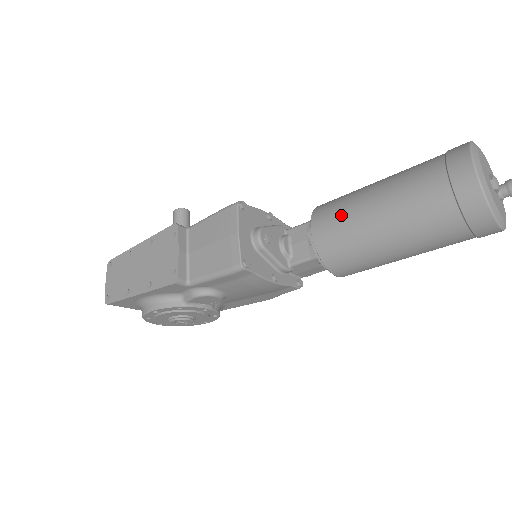
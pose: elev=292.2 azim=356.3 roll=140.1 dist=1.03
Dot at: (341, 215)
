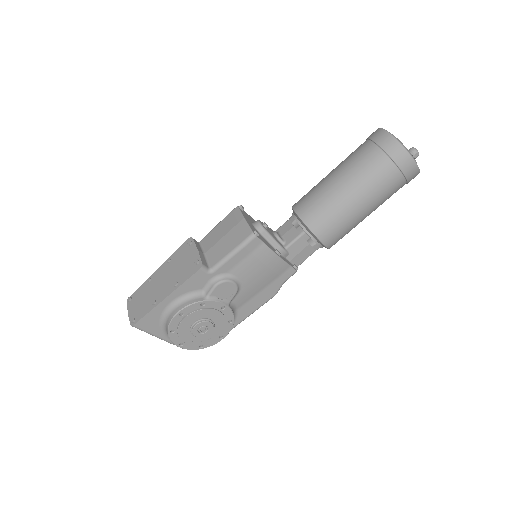
Dot at: (314, 193)
